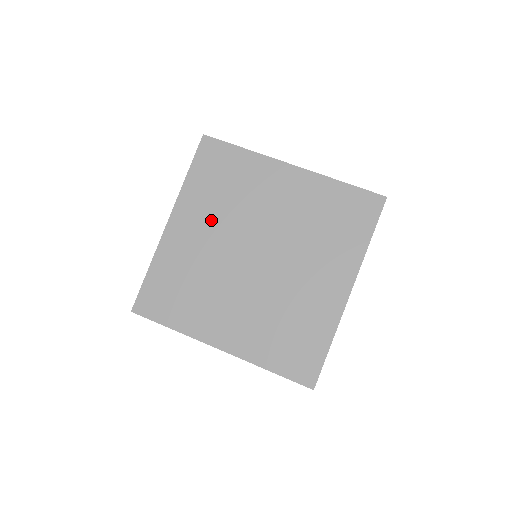
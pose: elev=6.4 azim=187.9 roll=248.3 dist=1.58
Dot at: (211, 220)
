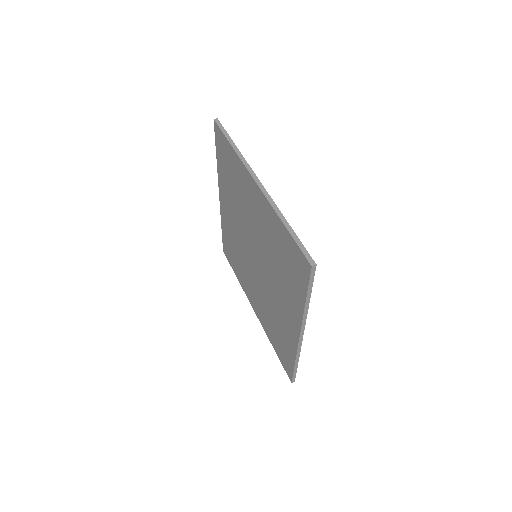
Dot at: (233, 208)
